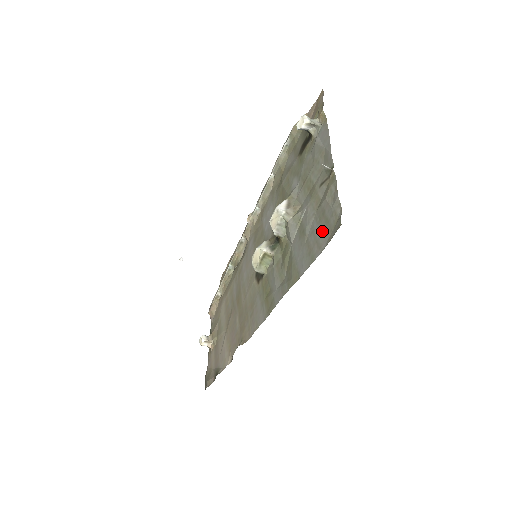
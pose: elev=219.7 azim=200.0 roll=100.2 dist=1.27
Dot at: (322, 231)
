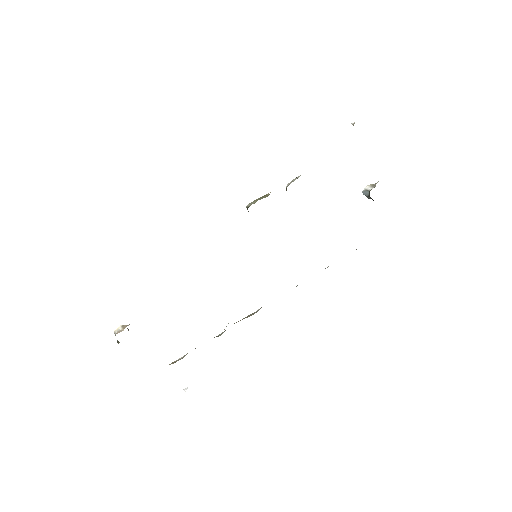
Dot at: occluded
